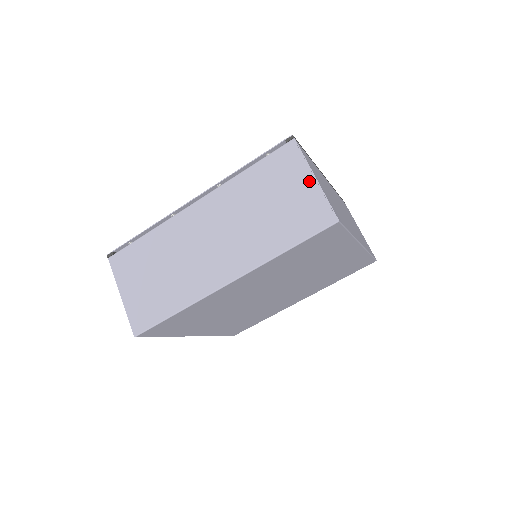
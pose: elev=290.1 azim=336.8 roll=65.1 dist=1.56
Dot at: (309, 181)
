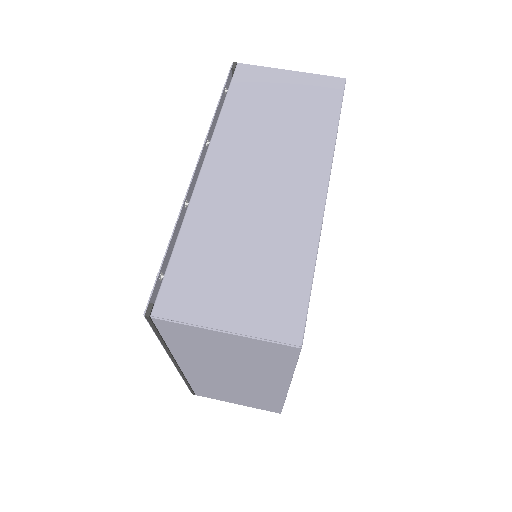
Dot at: (289, 75)
